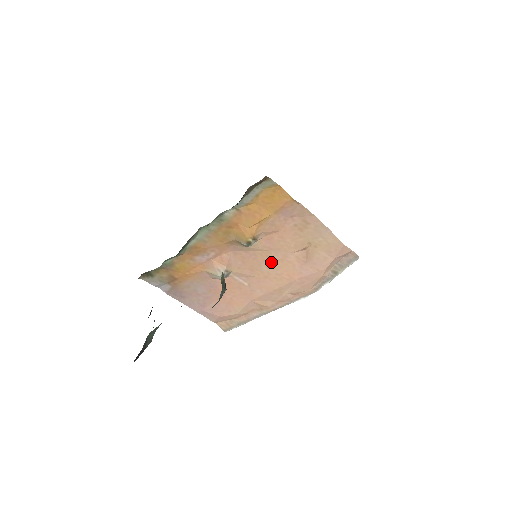
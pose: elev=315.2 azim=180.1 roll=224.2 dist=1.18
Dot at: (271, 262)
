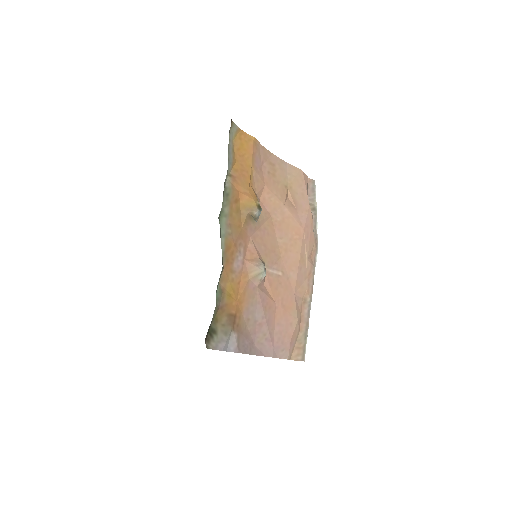
Dot at: (279, 229)
